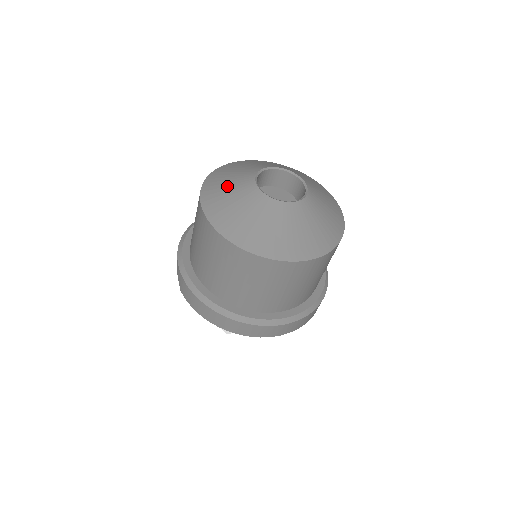
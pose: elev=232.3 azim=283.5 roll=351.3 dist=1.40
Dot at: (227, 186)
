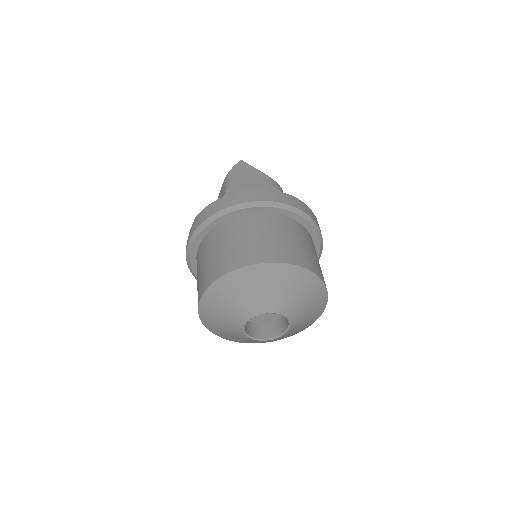
Dot at: (220, 320)
